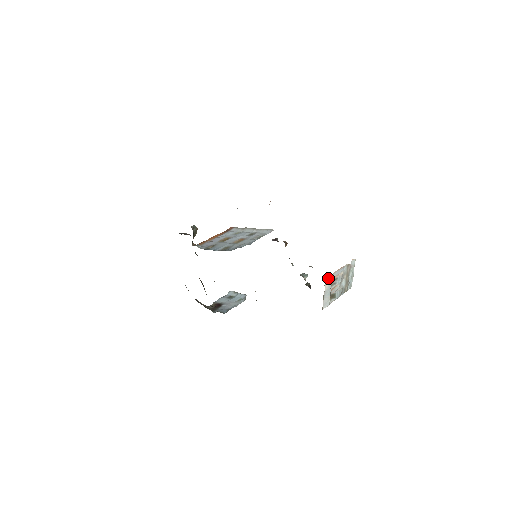
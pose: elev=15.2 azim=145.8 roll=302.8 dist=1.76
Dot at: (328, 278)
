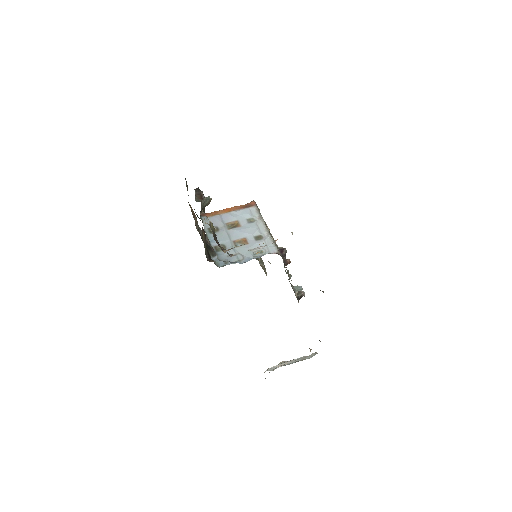
Dot at: occluded
